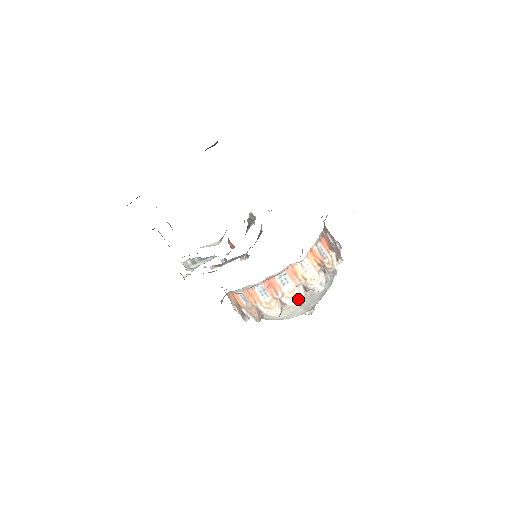
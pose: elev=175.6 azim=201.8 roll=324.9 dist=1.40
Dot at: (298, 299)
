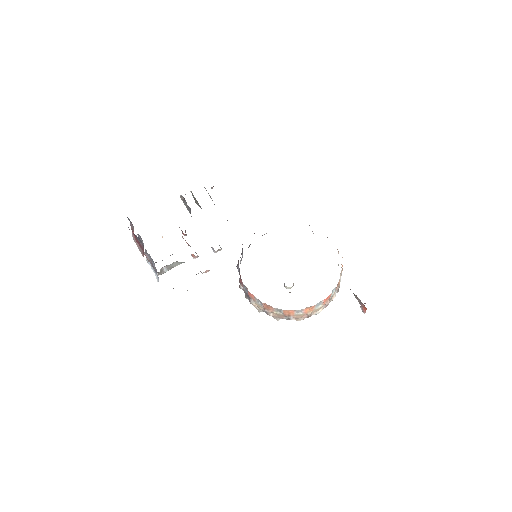
Dot at: (332, 298)
